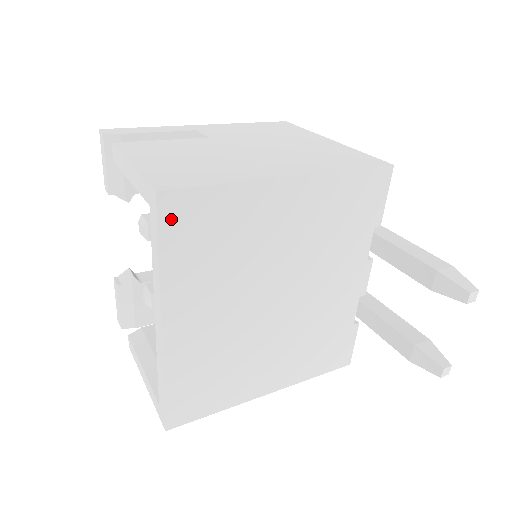
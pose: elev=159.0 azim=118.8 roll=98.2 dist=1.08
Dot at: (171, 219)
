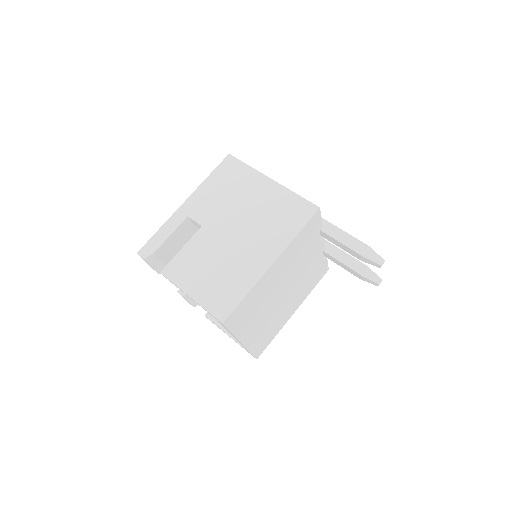
Dot at: (231, 322)
